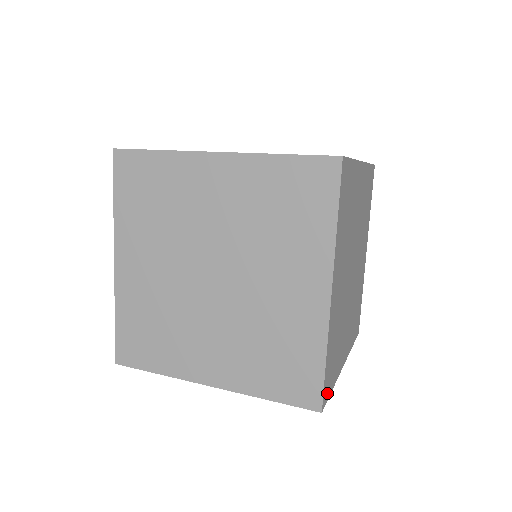
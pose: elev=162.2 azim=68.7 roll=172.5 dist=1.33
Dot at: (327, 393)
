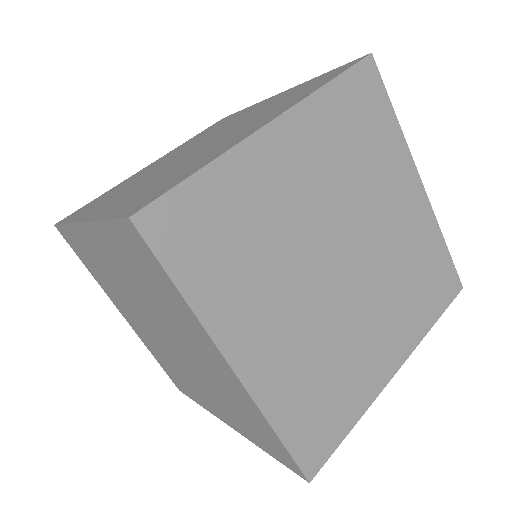
Dot at: (163, 239)
